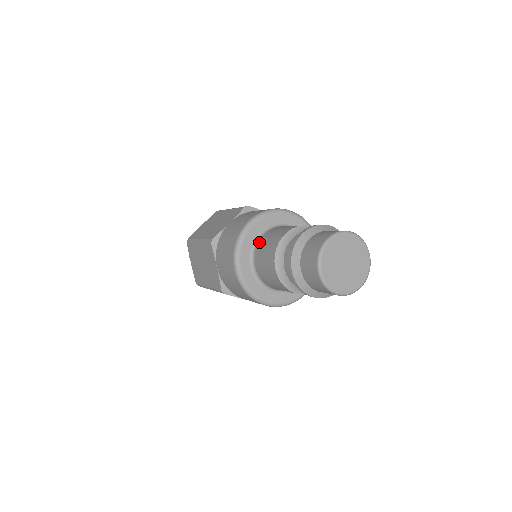
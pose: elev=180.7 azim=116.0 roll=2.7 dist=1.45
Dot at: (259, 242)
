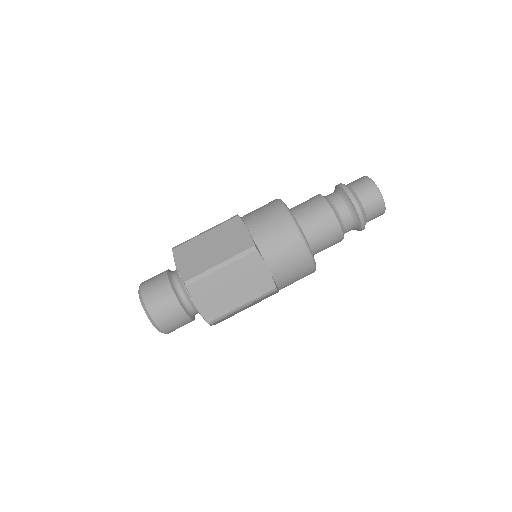
Dot at: (291, 208)
